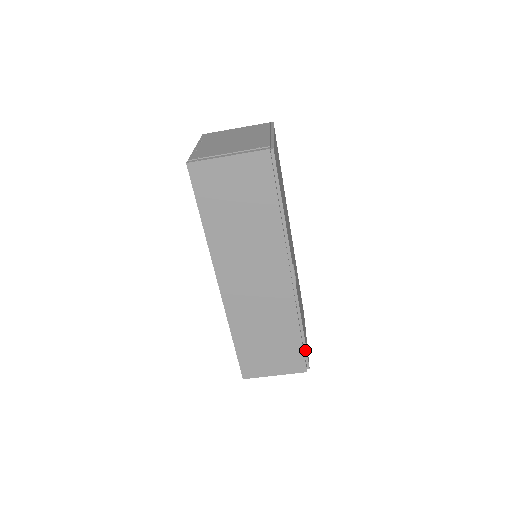
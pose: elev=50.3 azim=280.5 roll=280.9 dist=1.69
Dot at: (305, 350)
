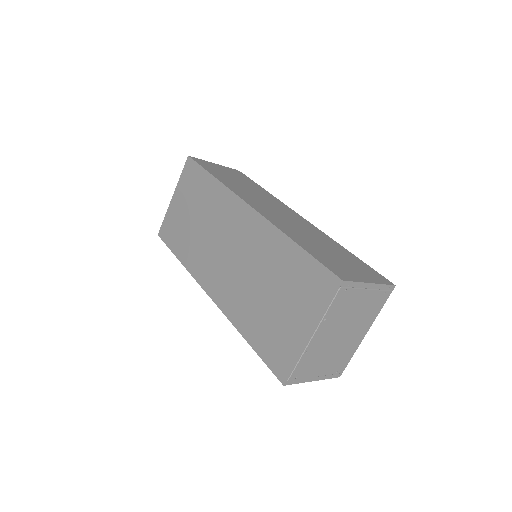
Dot at: occluded
